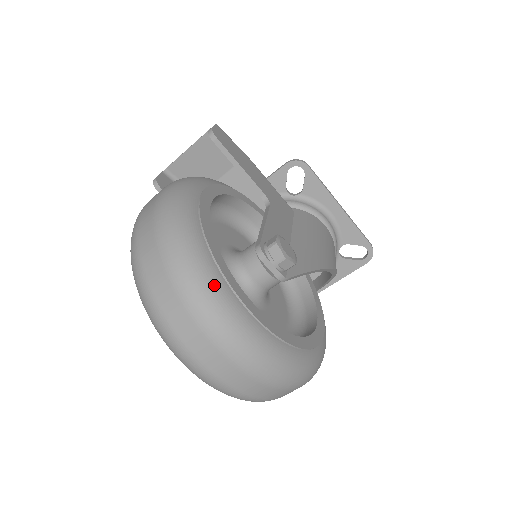
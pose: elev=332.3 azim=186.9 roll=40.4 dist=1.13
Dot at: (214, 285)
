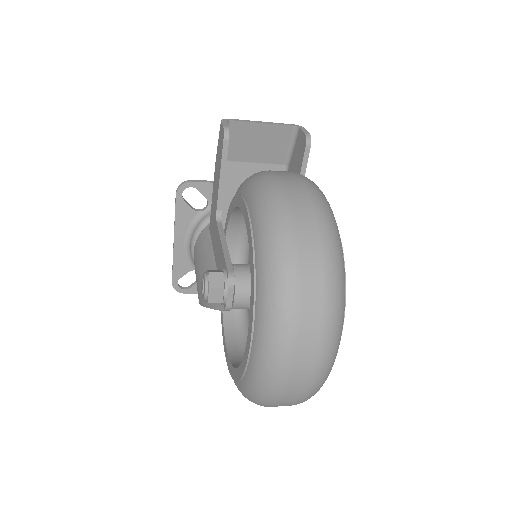
Dot at: occluded
